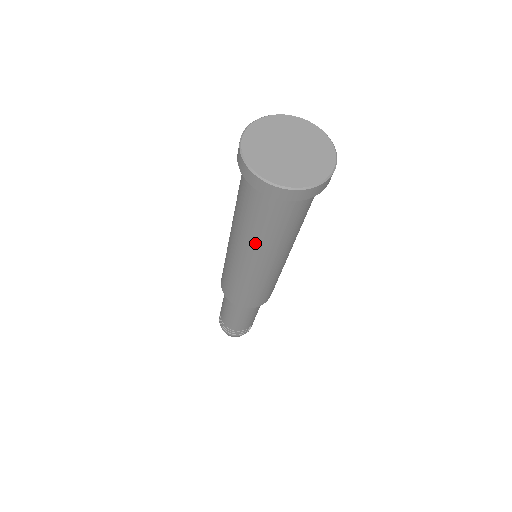
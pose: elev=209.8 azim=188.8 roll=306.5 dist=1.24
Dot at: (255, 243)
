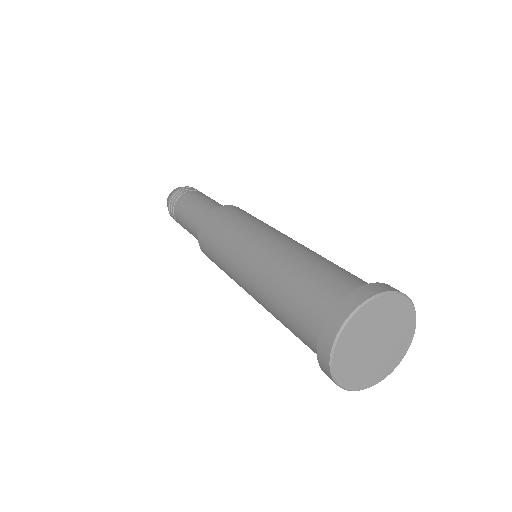
Dot at: occluded
